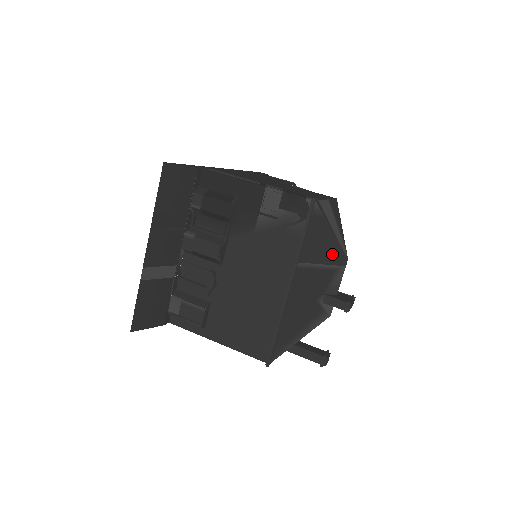
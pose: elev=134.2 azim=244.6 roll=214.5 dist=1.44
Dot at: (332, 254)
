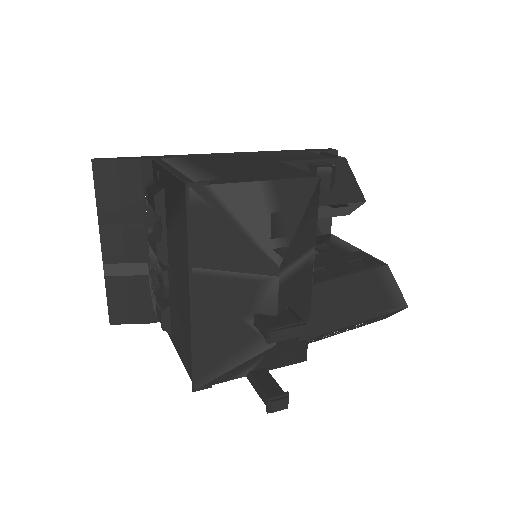
Dot at: (246, 258)
